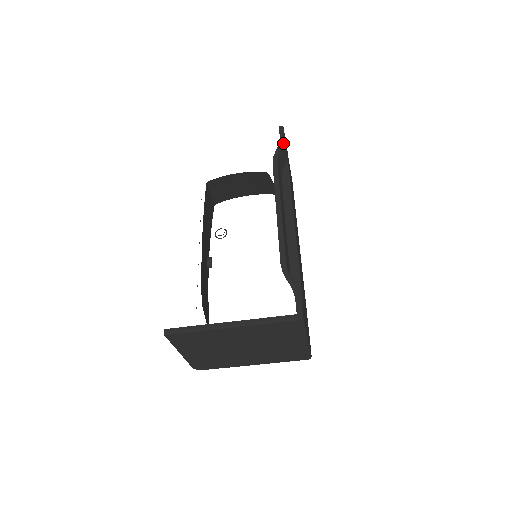
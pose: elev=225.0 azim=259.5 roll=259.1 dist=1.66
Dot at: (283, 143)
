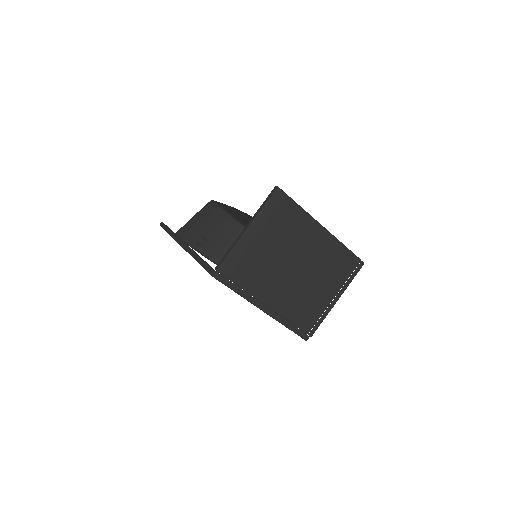
Dot at: occluded
